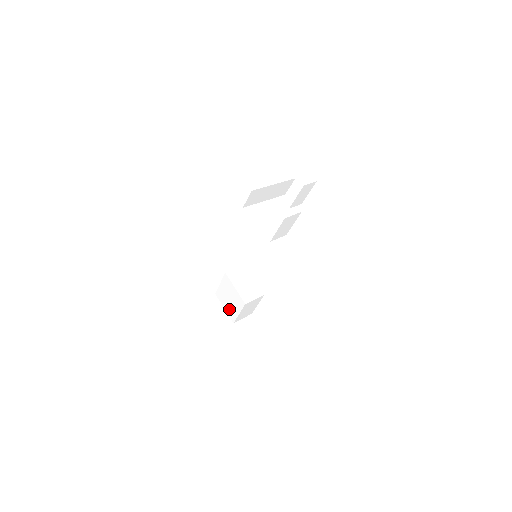
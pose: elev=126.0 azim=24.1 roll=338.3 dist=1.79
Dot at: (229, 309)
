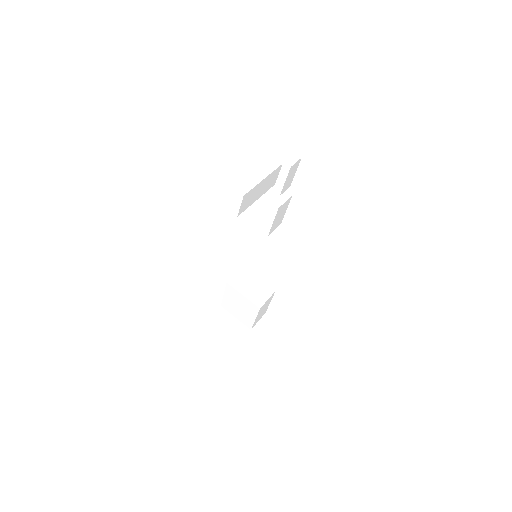
Dot at: (242, 317)
